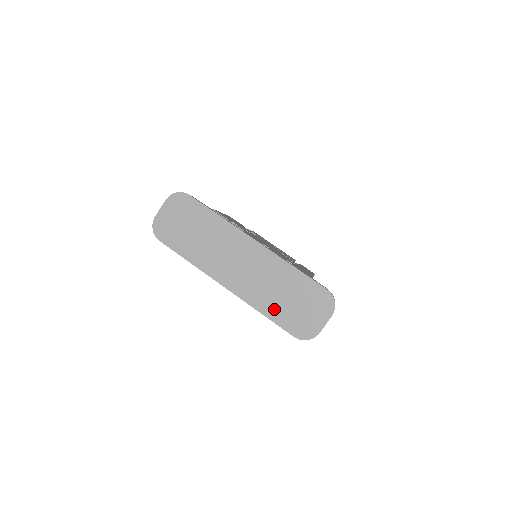
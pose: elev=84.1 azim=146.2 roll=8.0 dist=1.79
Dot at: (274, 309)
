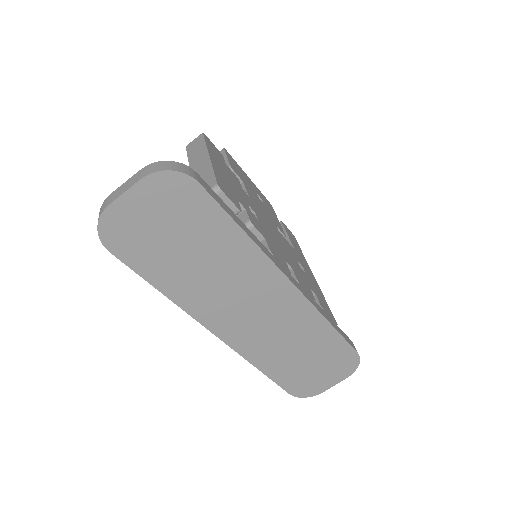
Dot at: (279, 366)
